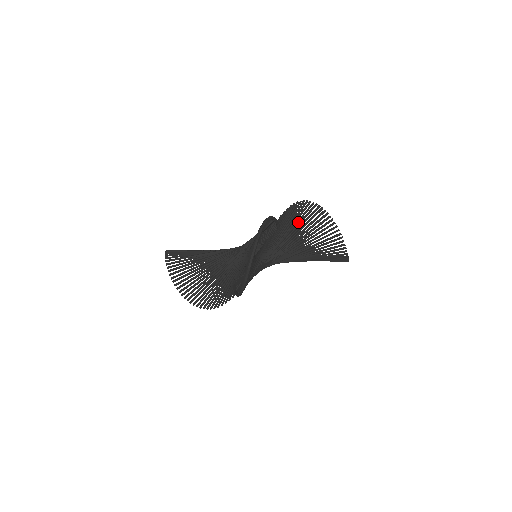
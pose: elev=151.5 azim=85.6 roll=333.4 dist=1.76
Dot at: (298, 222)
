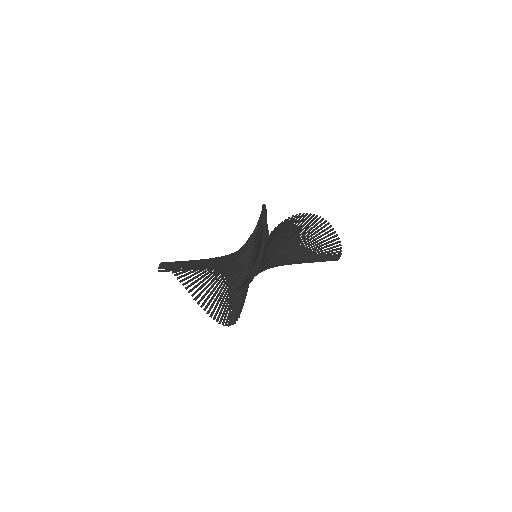
Dot at: occluded
